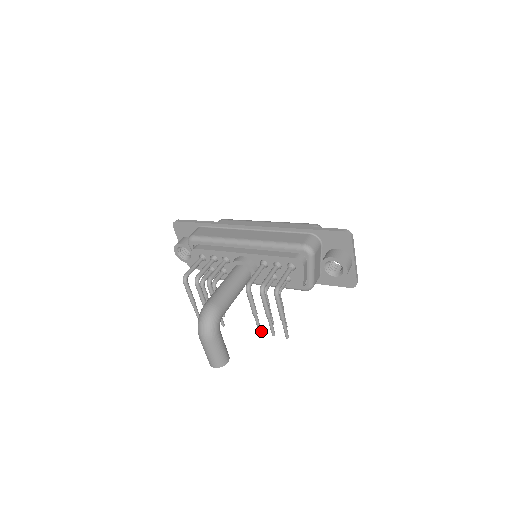
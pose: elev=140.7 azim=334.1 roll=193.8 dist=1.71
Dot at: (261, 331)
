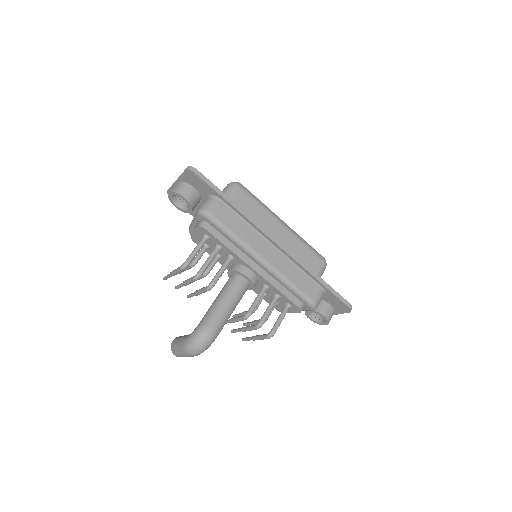
Dot at: occluded
